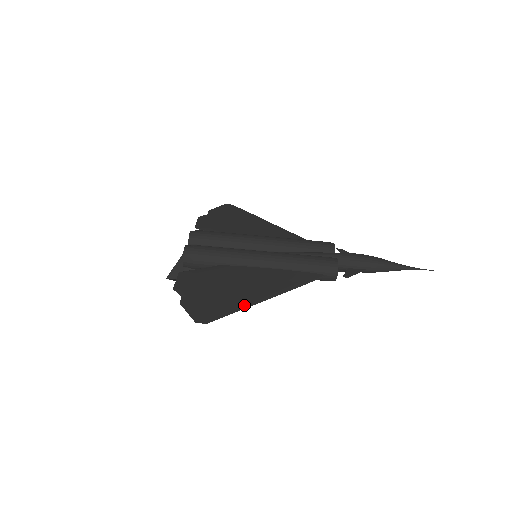
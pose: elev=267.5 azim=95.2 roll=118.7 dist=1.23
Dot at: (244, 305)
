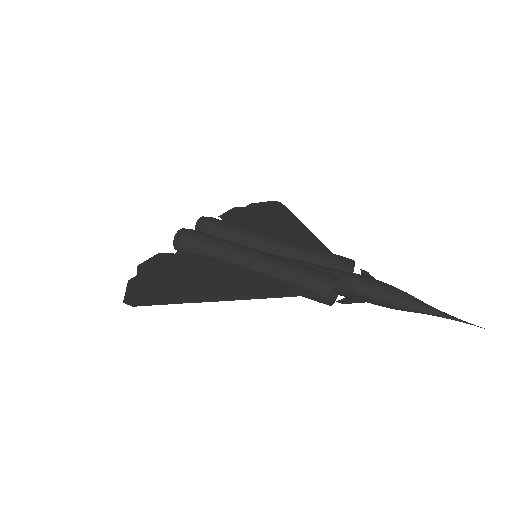
Dot at: (188, 299)
